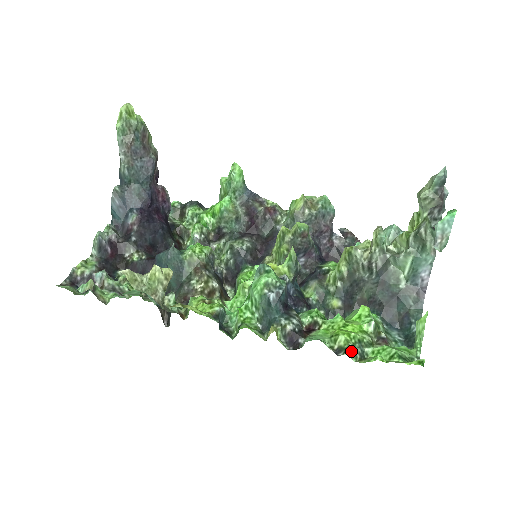
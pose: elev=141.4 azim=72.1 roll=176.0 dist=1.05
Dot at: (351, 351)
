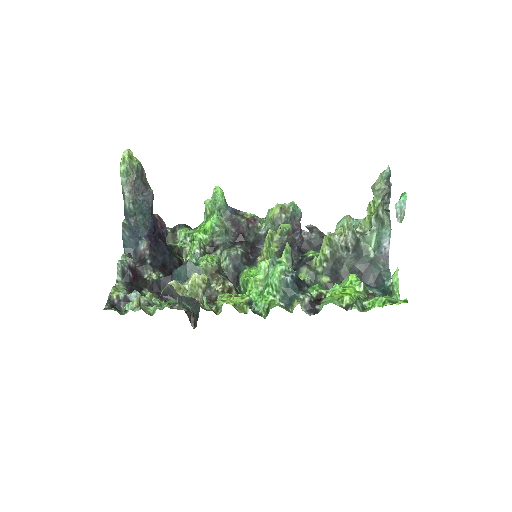
Dot at: (356, 305)
